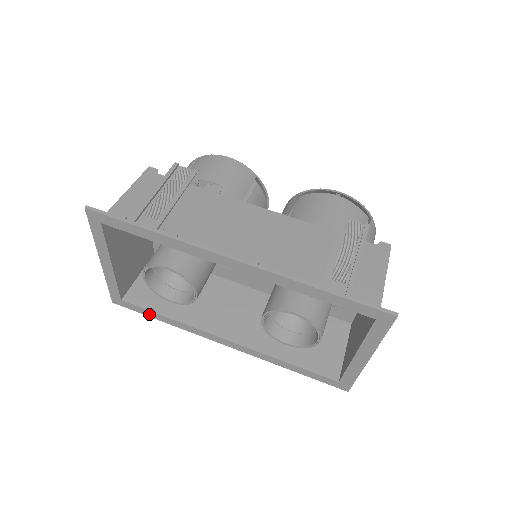
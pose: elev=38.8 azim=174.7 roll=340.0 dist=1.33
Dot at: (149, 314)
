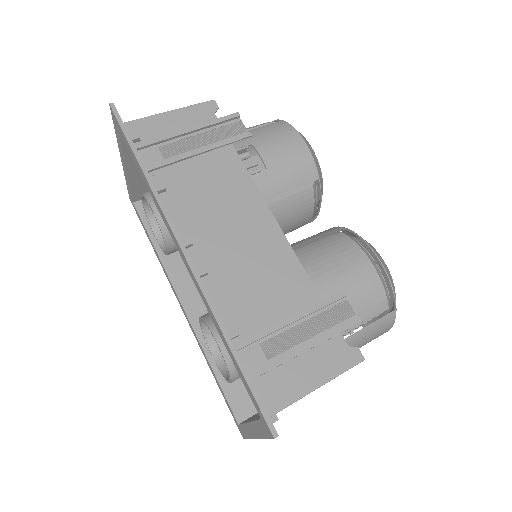
Dot at: (146, 232)
